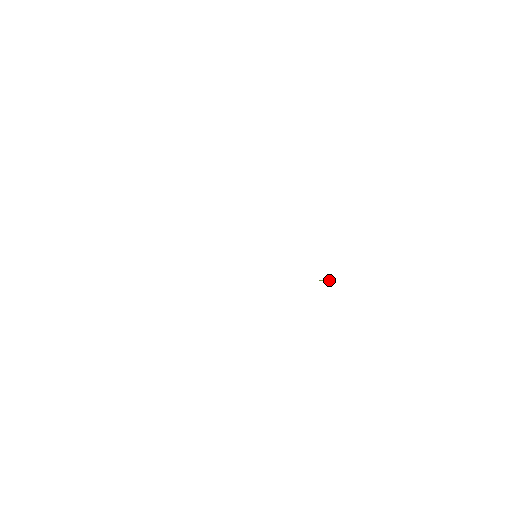
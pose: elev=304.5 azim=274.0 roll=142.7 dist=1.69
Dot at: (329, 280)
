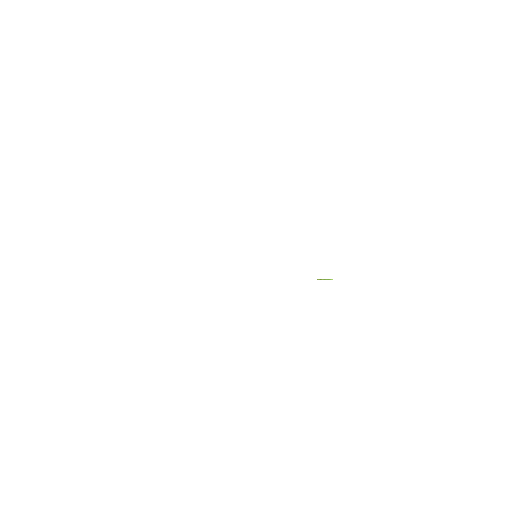
Dot at: (330, 279)
